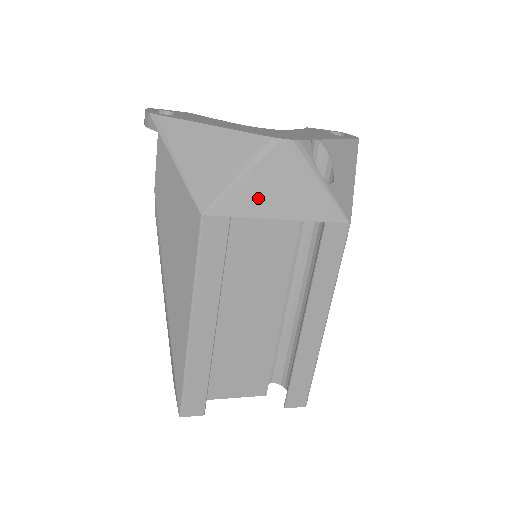
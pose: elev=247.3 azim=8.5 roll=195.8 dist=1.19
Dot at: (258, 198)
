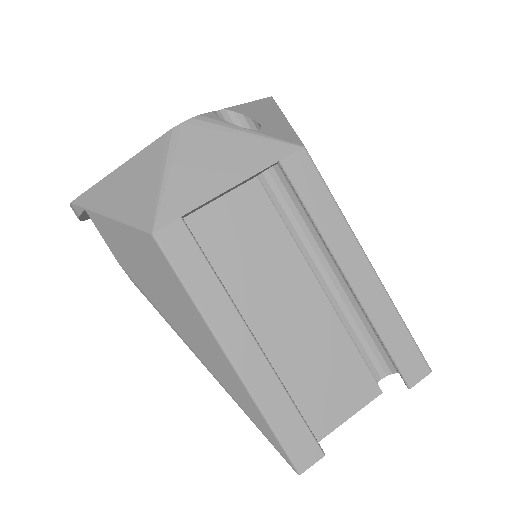
Dot at: (196, 184)
